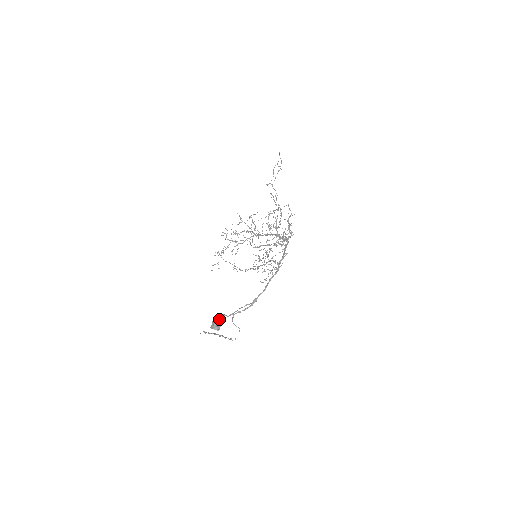
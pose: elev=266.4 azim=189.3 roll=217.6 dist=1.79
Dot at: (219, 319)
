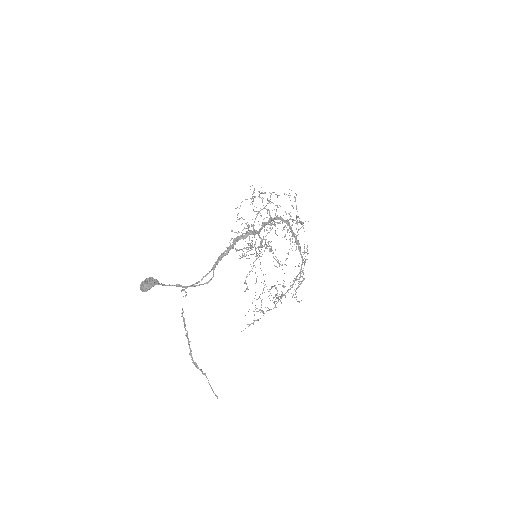
Dot at: (154, 281)
